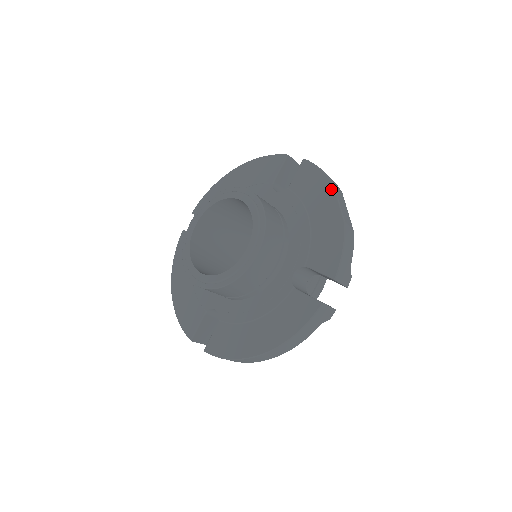
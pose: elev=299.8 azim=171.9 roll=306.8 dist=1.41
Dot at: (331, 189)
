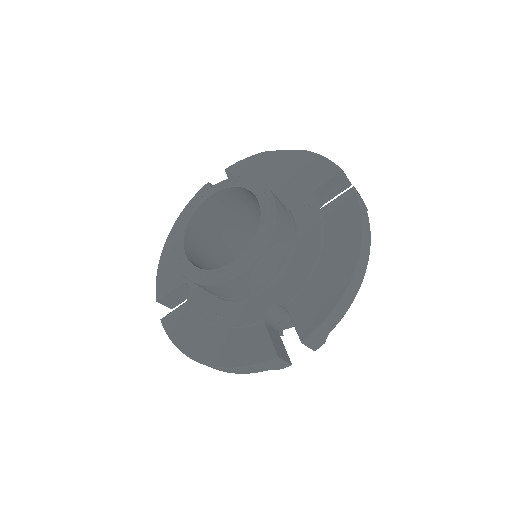
Dot at: (269, 153)
